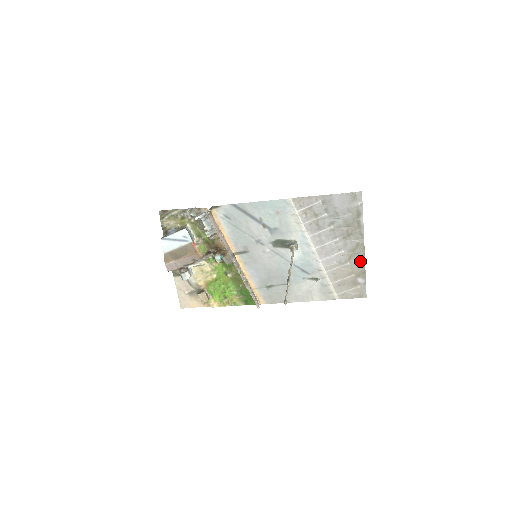
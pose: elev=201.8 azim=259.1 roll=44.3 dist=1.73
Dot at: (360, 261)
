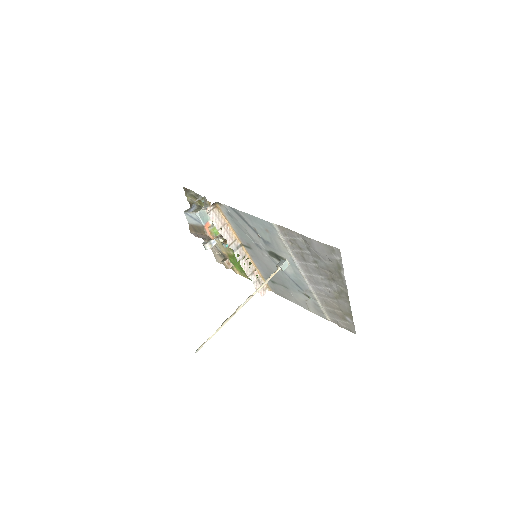
Dot at: (346, 305)
